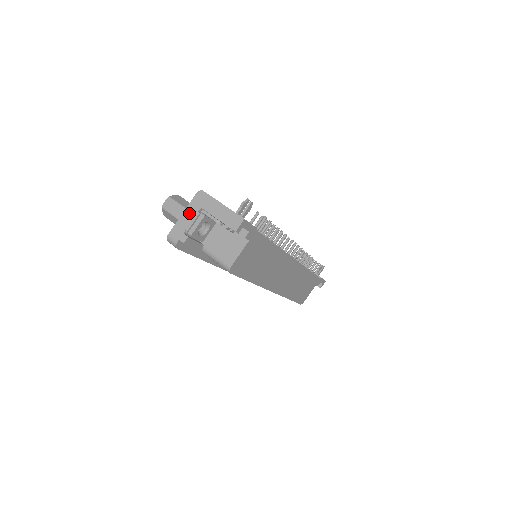
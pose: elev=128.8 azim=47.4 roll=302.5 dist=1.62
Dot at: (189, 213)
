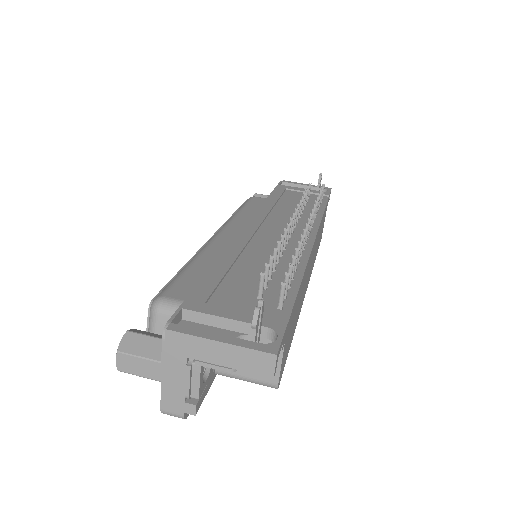
Dot at: (172, 371)
